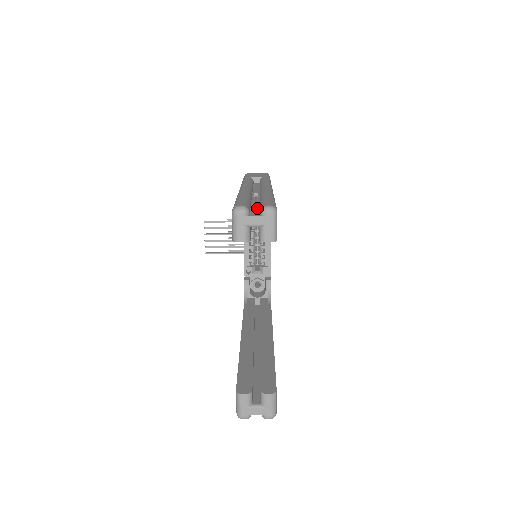
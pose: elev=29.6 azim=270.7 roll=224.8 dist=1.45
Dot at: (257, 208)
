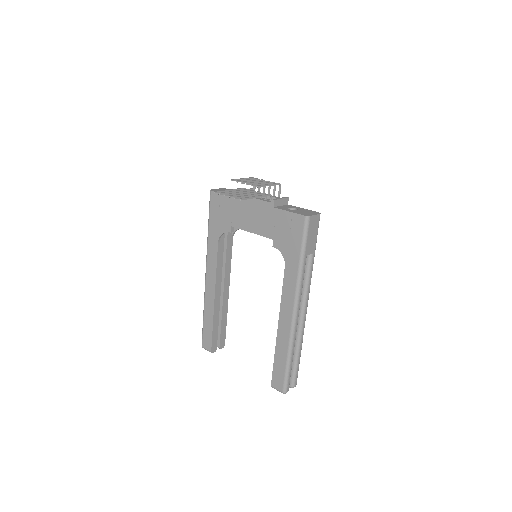
Dot at: (291, 371)
